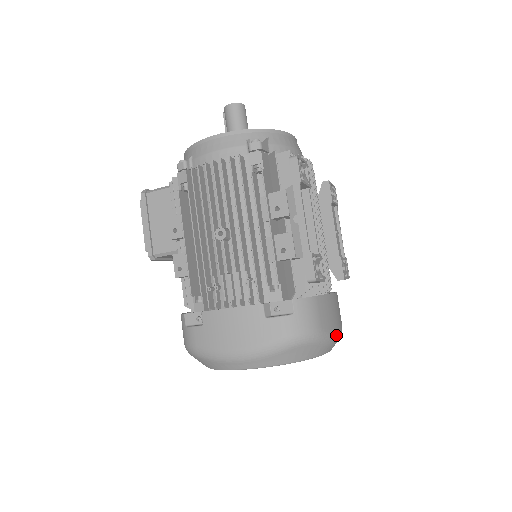
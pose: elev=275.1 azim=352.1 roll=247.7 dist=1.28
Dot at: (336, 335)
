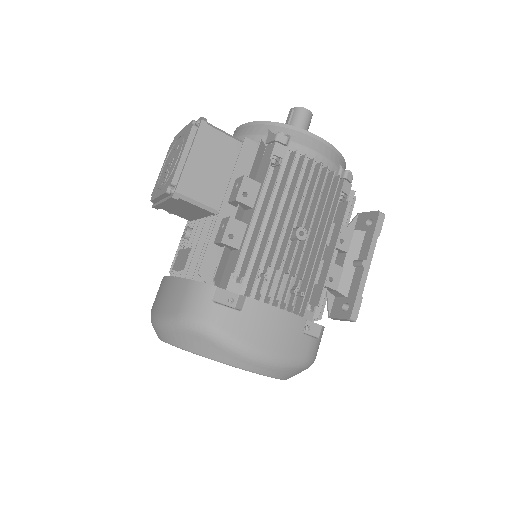
Dot at: occluded
